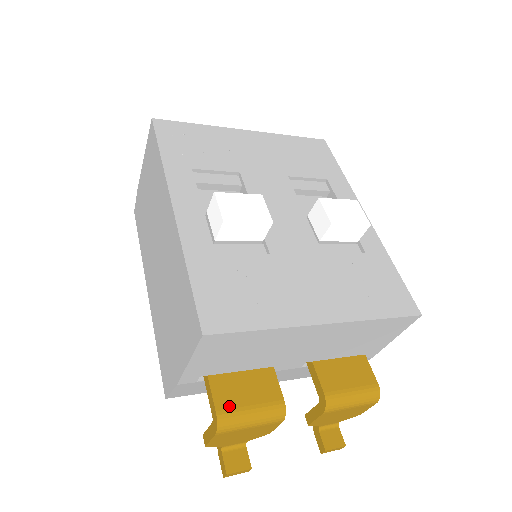
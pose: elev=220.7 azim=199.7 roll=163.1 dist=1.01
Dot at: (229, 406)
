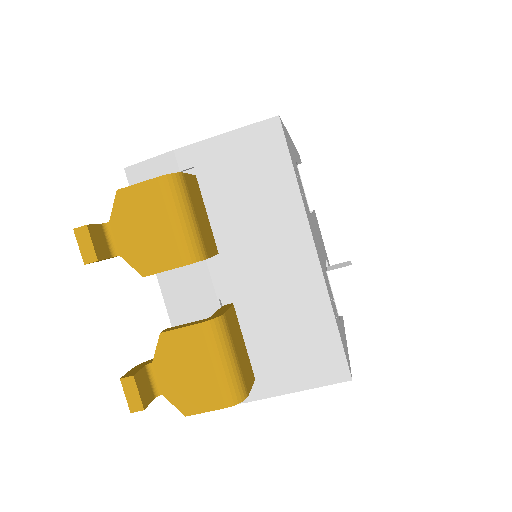
Dot at: (189, 189)
